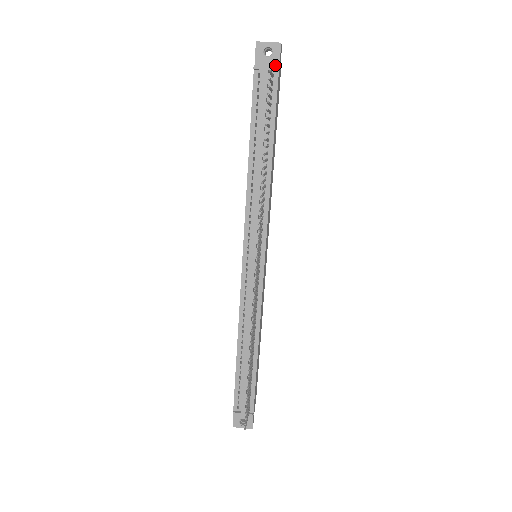
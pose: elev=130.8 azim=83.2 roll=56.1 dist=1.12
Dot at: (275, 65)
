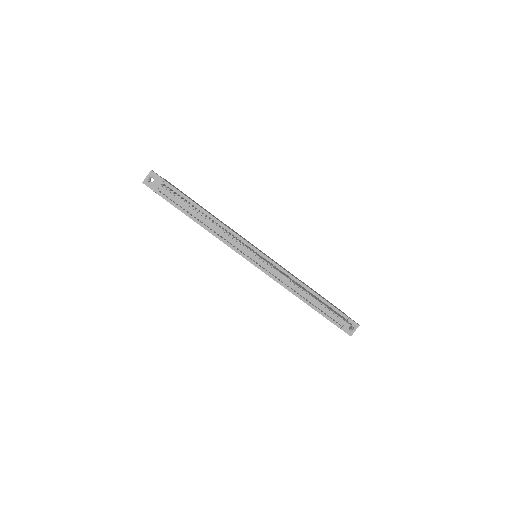
Dot at: (160, 180)
